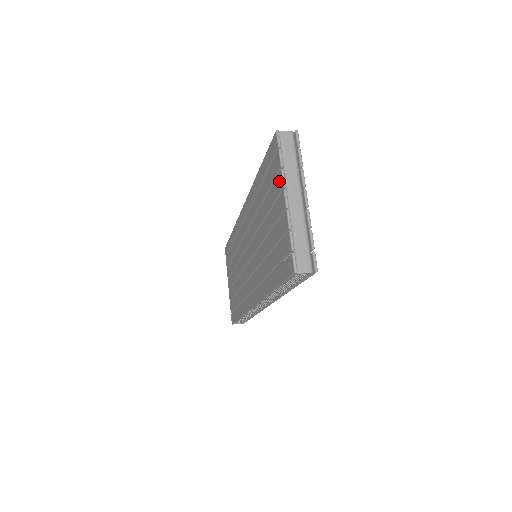
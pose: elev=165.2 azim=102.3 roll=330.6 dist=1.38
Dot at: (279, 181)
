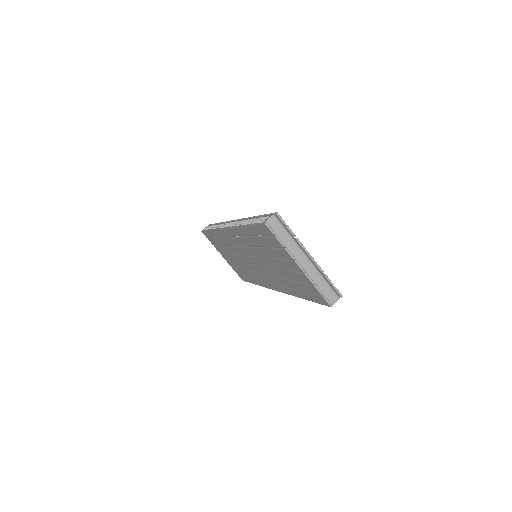
Dot at: (285, 254)
